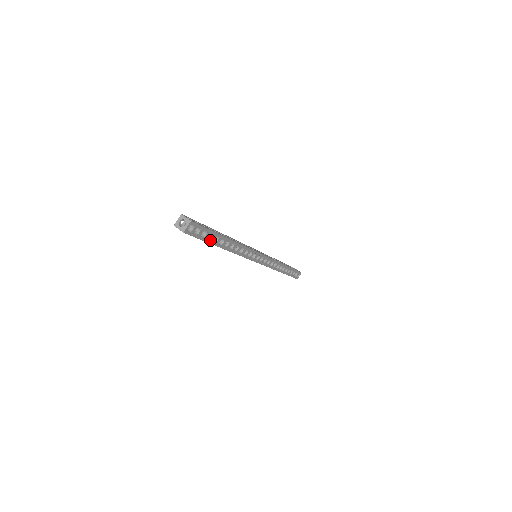
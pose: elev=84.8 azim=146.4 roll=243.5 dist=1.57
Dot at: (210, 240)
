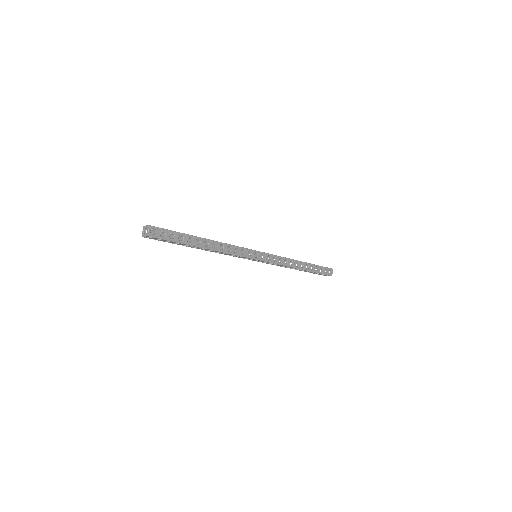
Dot at: (183, 241)
